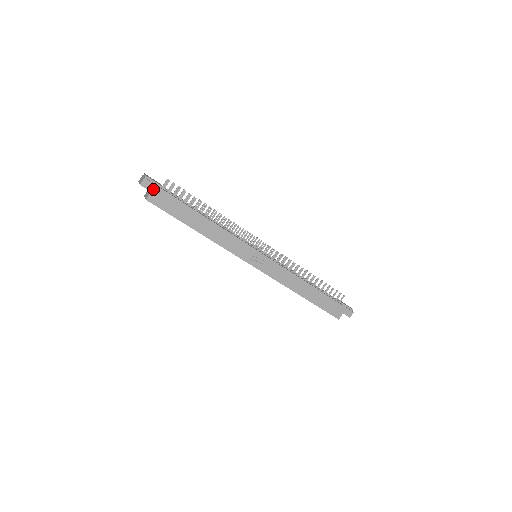
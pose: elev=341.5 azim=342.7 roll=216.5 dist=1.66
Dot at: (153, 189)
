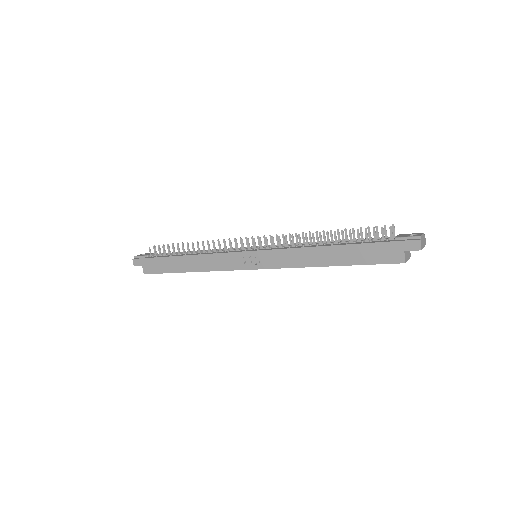
Dot at: (142, 263)
